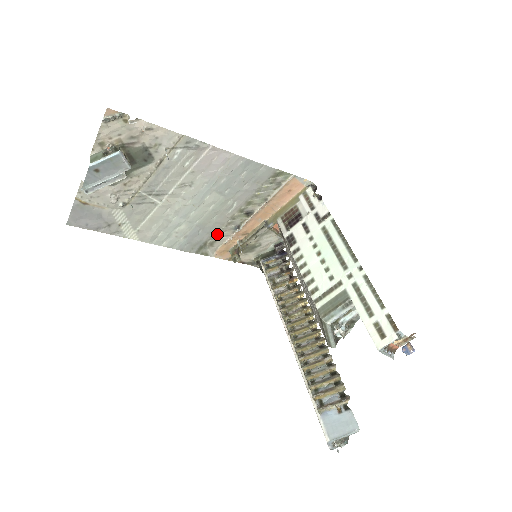
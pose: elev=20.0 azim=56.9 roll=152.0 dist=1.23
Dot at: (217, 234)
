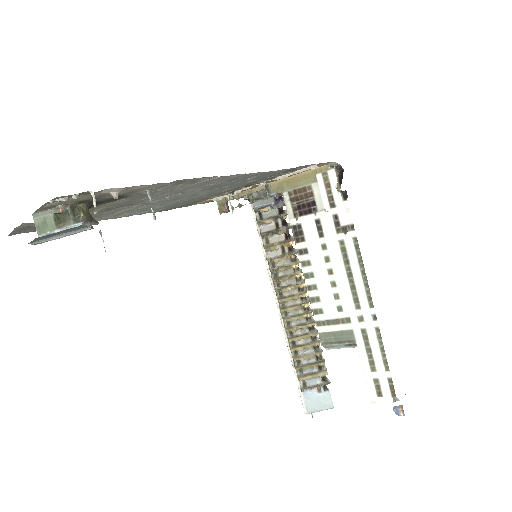
Dot at: (204, 199)
